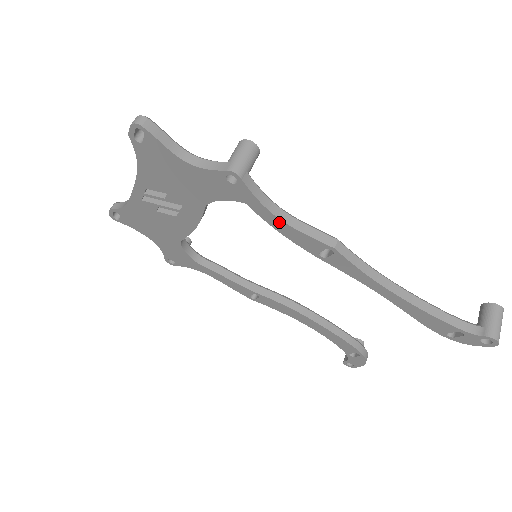
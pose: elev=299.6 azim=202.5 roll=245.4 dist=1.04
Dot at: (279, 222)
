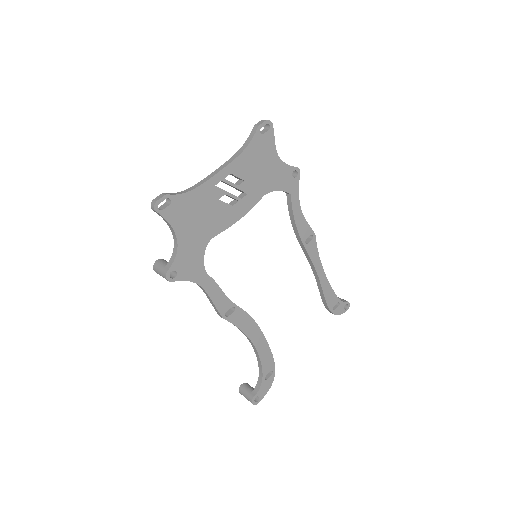
Dot at: (299, 211)
